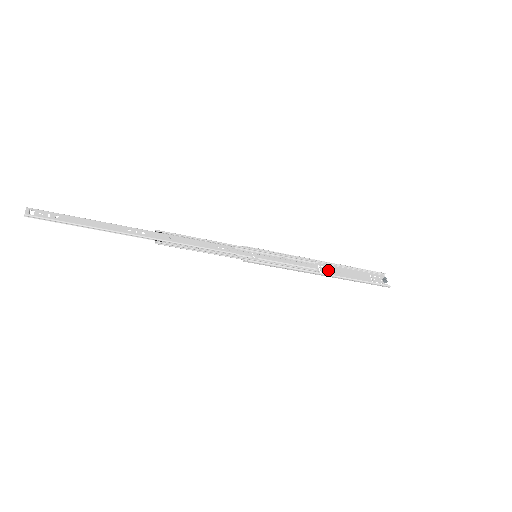
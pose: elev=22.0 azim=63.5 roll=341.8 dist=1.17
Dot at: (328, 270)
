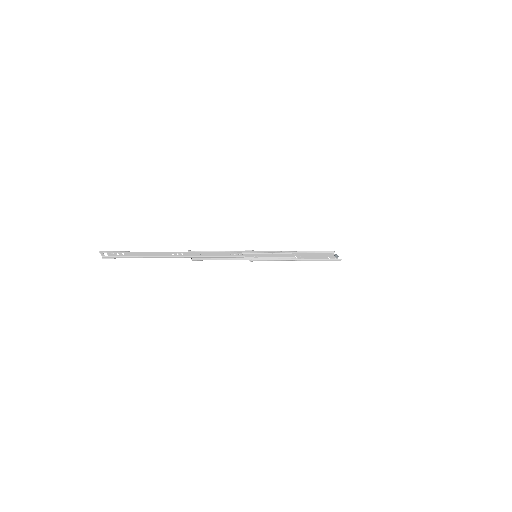
Dot at: (301, 257)
